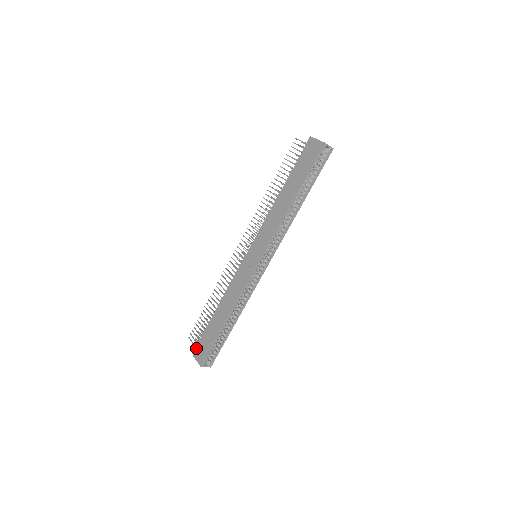
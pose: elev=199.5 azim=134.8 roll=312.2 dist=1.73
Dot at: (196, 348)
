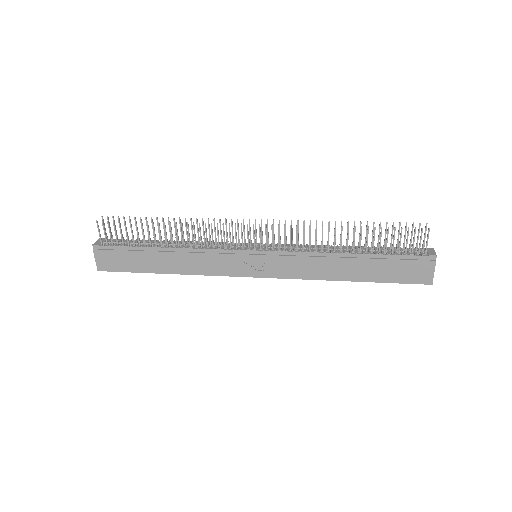
Dot at: (103, 250)
